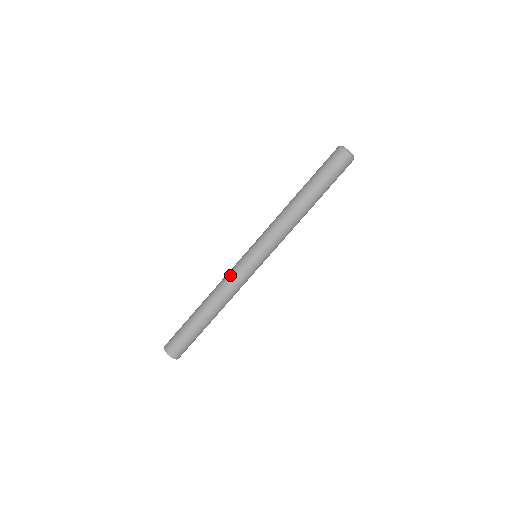
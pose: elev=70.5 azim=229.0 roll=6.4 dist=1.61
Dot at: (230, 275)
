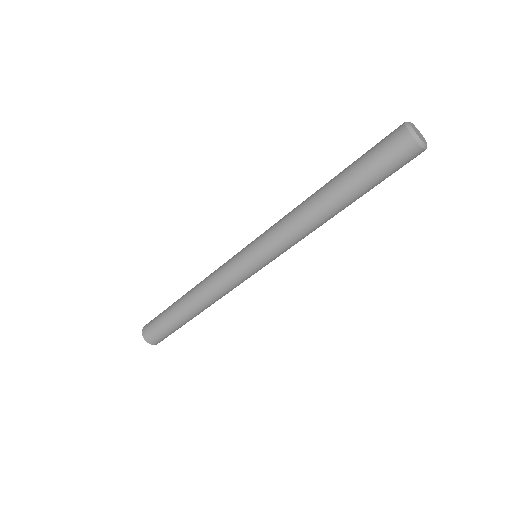
Dot at: (218, 271)
